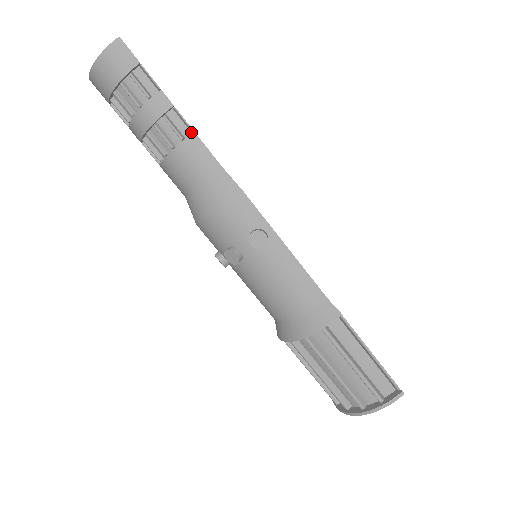
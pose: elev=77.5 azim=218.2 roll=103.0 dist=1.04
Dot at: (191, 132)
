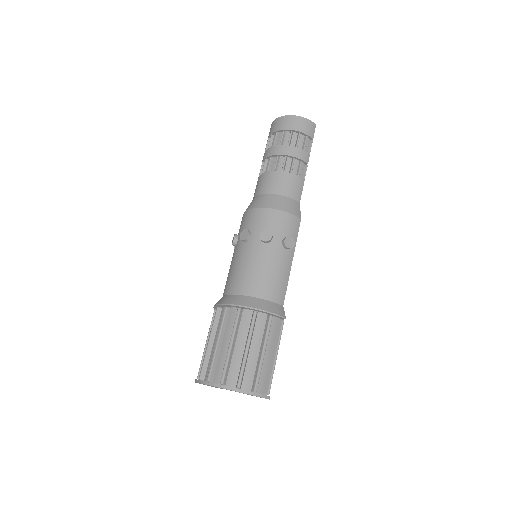
Dot at: (302, 179)
